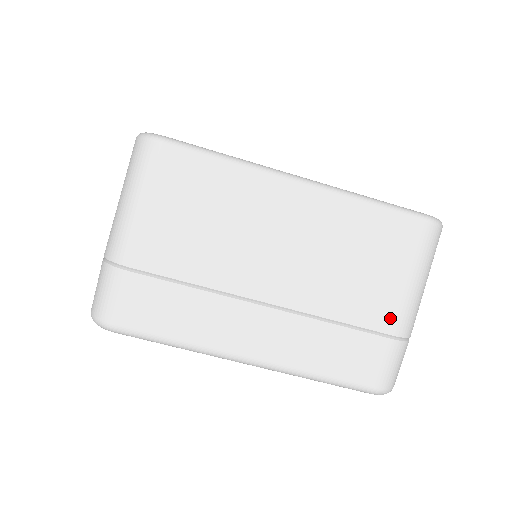
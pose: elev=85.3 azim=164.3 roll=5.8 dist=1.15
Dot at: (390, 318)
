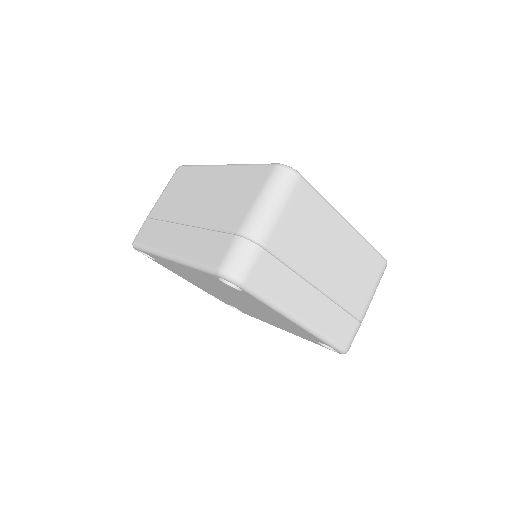
Dot at: (361, 310)
